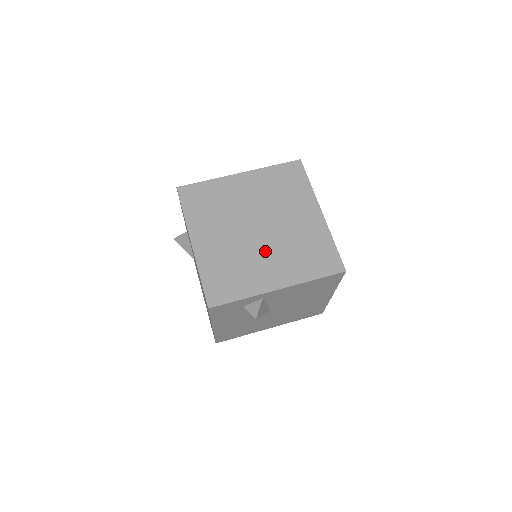
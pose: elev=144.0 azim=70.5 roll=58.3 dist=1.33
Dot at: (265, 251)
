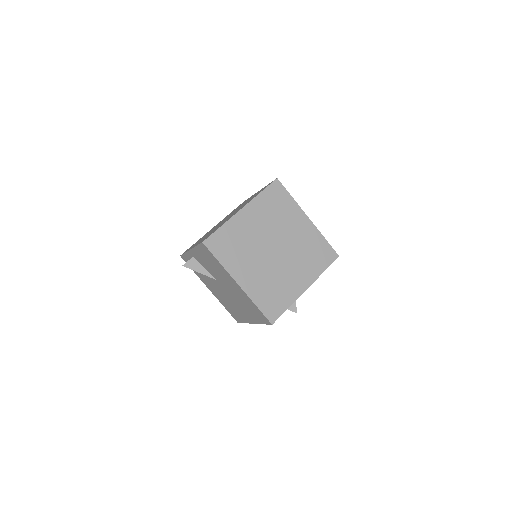
Dot at: (287, 266)
